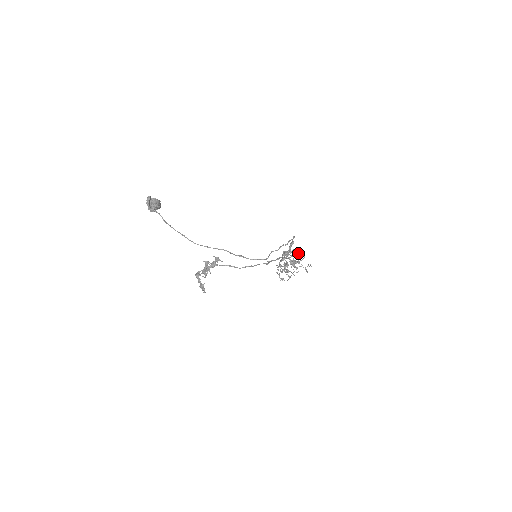
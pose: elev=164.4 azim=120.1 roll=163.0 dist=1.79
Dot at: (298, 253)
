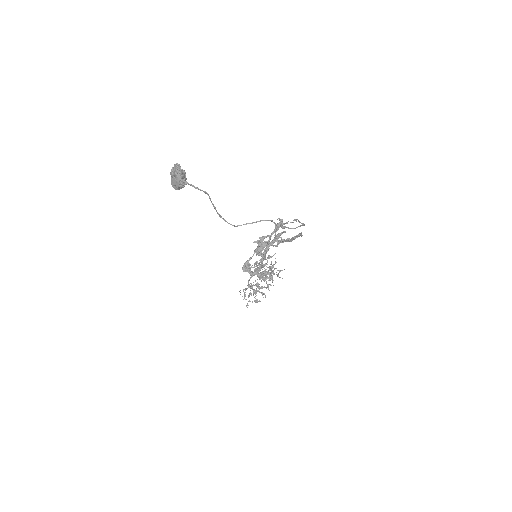
Dot at: (273, 255)
